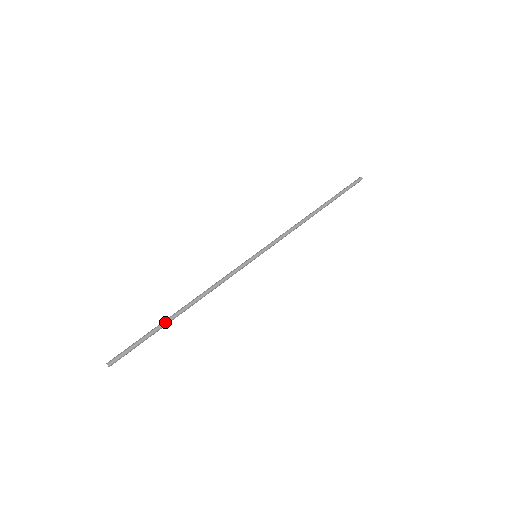
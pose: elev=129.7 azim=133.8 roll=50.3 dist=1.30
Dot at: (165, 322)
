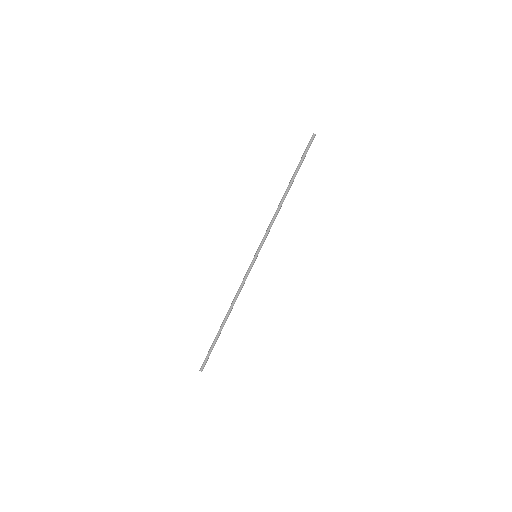
Dot at: (218, 332)
